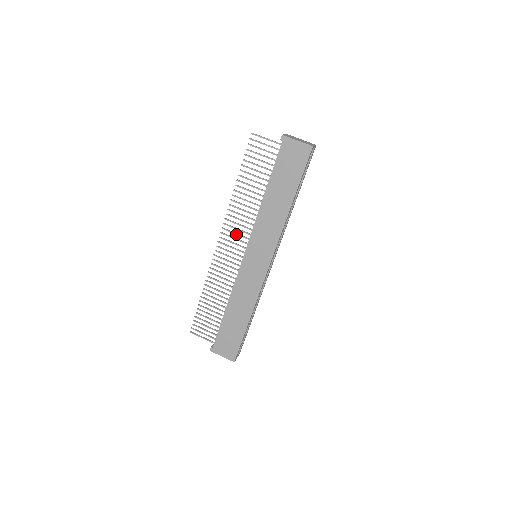
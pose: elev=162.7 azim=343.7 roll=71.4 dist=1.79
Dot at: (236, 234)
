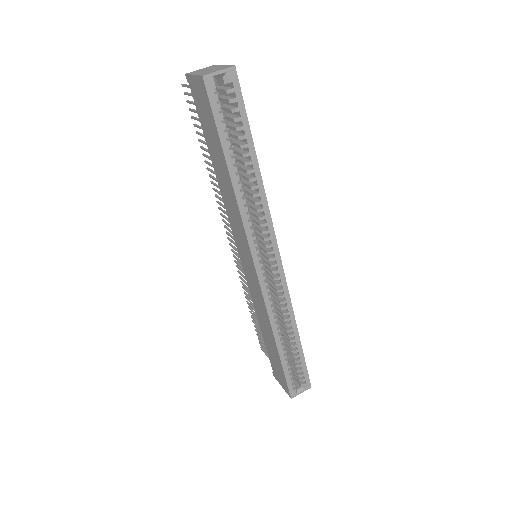
Dot at: (230, 227)
